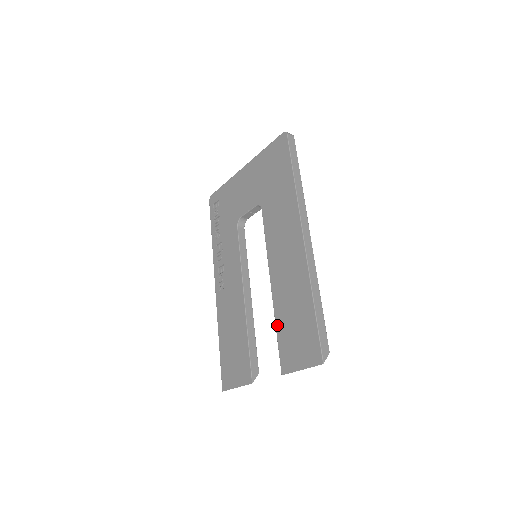
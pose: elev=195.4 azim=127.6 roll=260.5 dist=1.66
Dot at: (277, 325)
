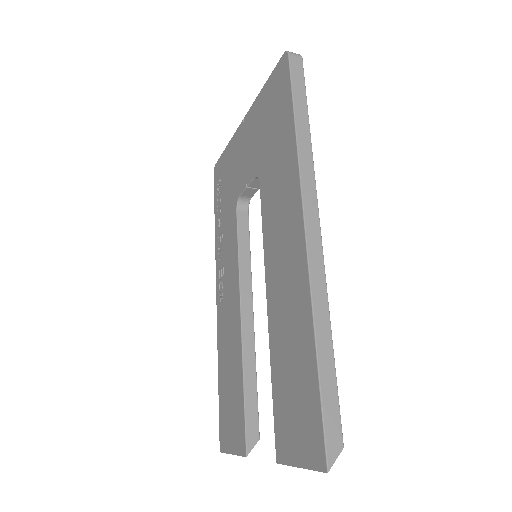
Dot at: (272, 376)
